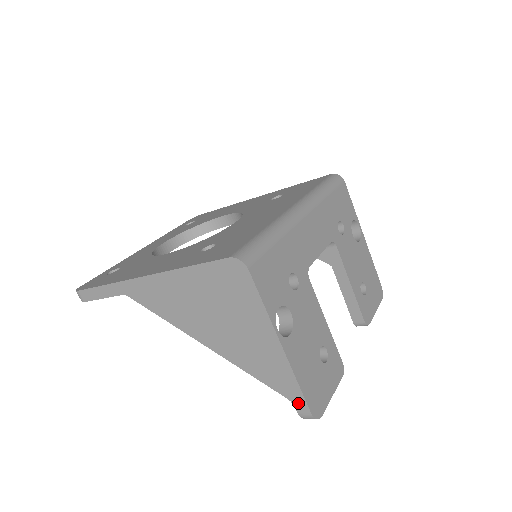
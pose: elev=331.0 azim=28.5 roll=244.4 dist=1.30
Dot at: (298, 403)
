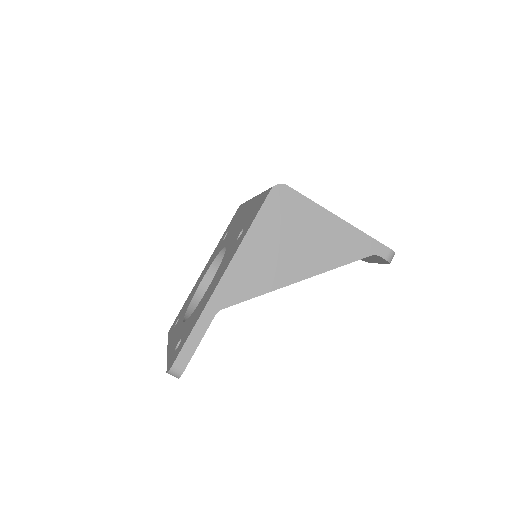
Dot at: (379, 250)
